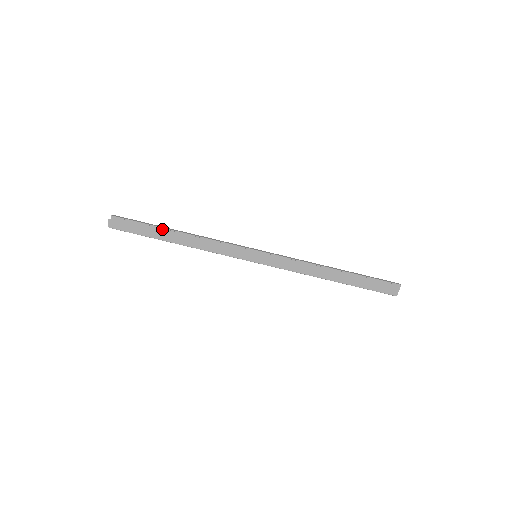
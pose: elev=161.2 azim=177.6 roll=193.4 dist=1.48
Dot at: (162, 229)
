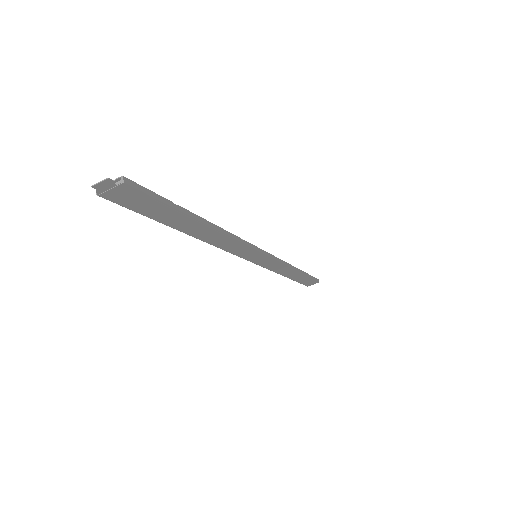
Dot at: (190, 218)
